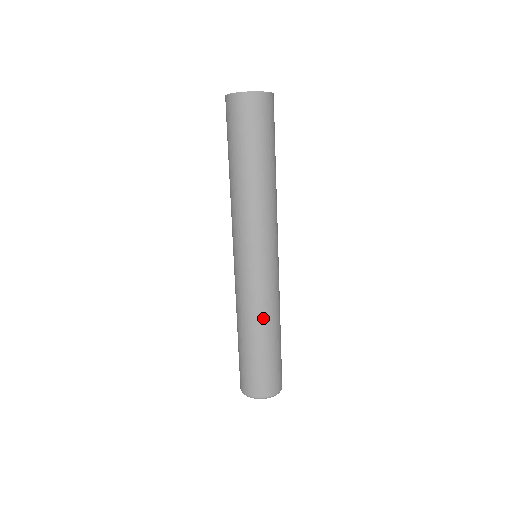
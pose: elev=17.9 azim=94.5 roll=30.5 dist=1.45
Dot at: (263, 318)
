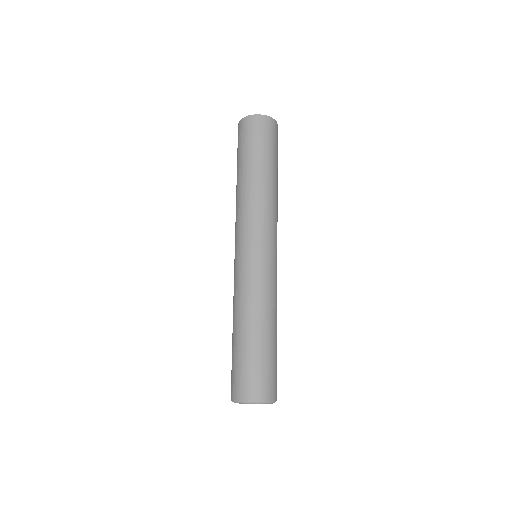
Dot at: (265, 308)
